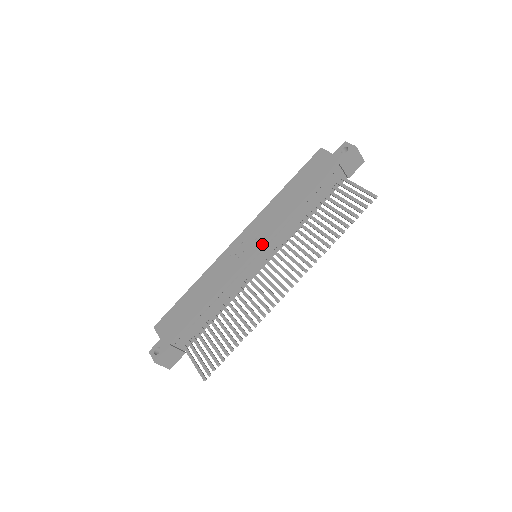
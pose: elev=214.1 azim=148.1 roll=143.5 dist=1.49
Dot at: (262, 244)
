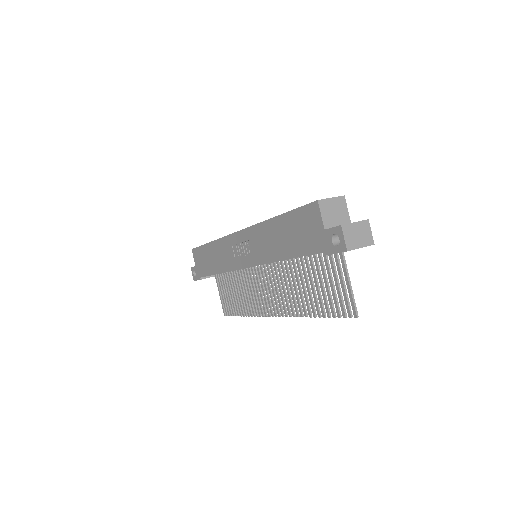
Dot at: occluded
